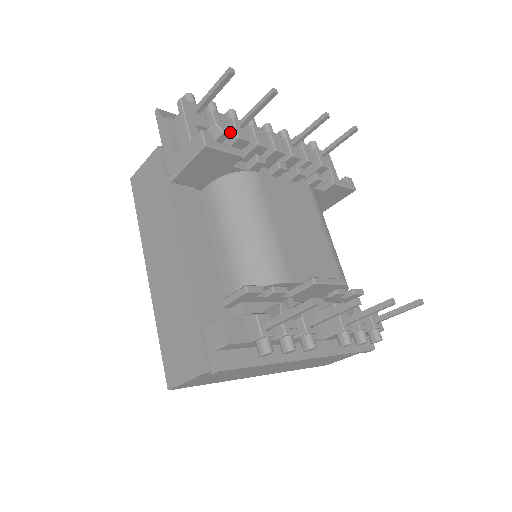
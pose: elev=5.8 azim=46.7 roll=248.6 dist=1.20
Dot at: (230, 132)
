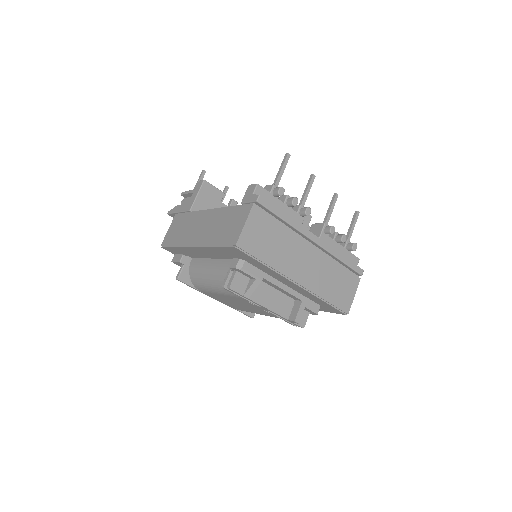
Dot at: occluded
